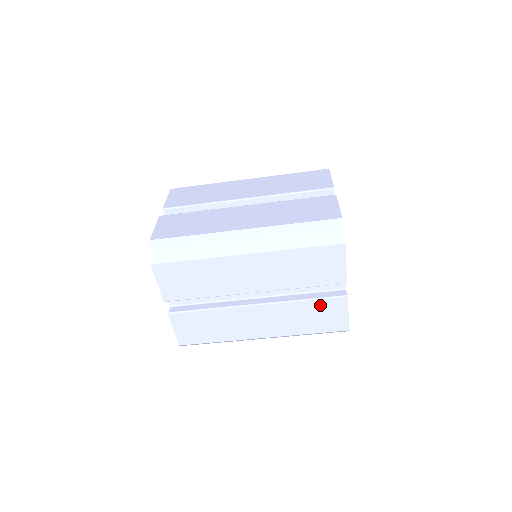
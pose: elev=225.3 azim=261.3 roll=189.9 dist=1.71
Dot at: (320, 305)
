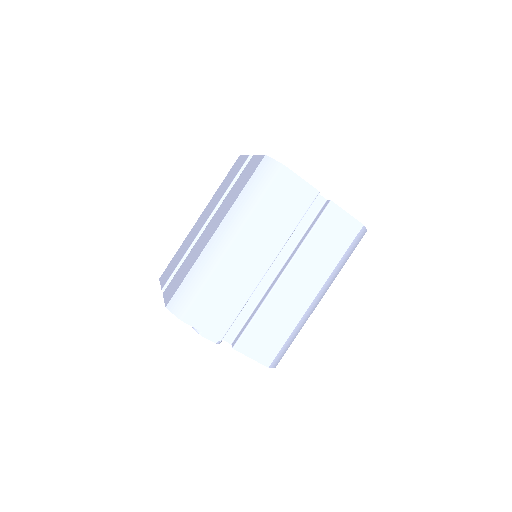
Dot at: (322, 227)
